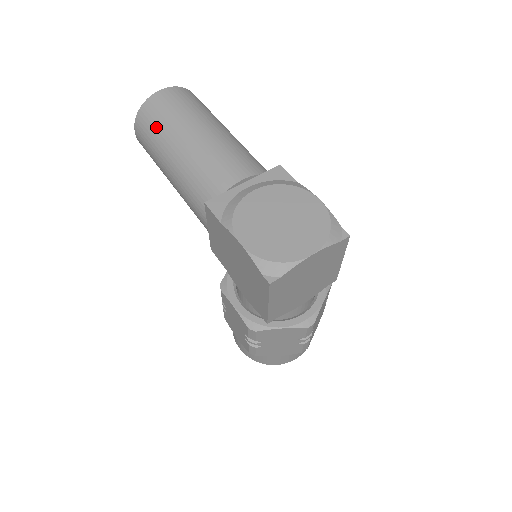
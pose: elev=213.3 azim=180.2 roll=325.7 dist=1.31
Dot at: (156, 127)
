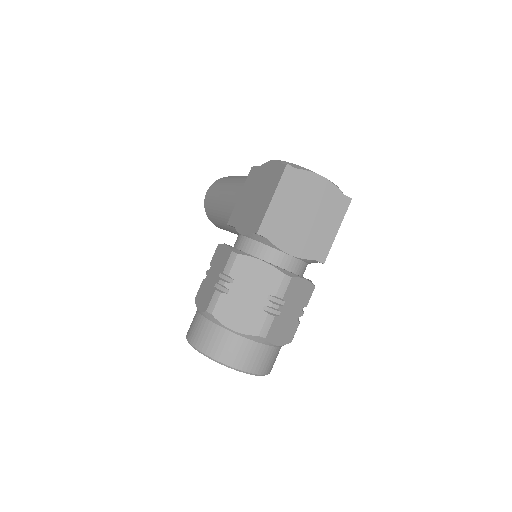
Dot at: (229, 177)
